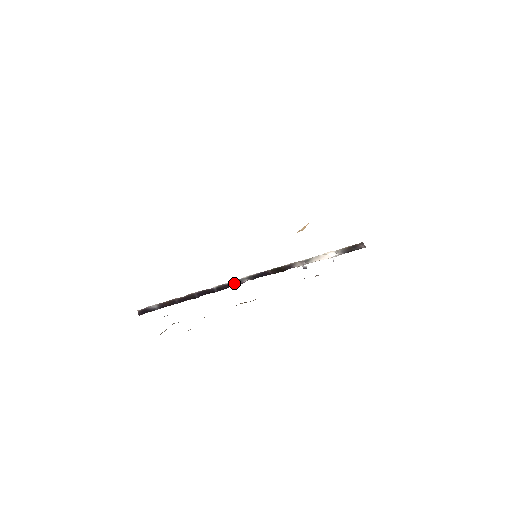
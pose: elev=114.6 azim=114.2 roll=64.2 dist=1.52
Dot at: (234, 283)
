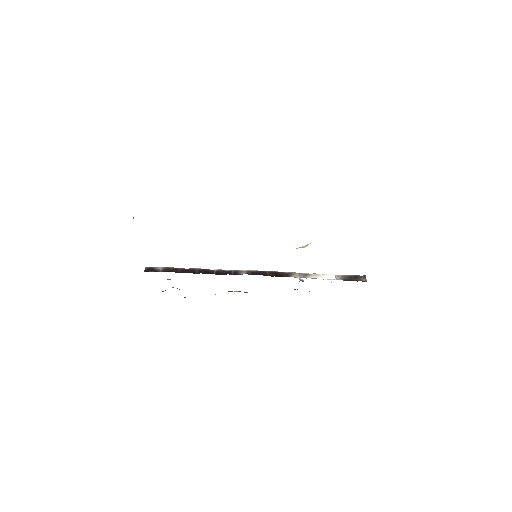
Dot at: (233, 272)
